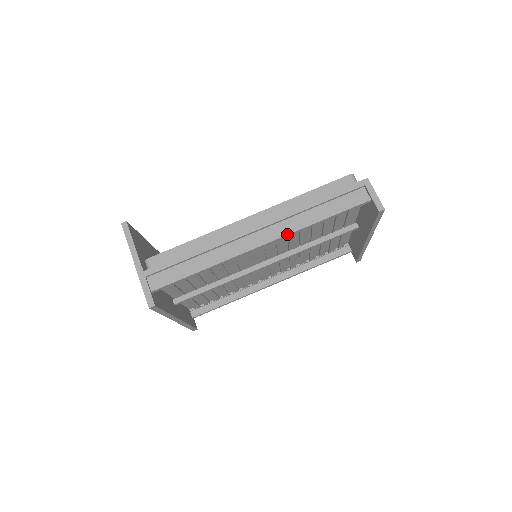
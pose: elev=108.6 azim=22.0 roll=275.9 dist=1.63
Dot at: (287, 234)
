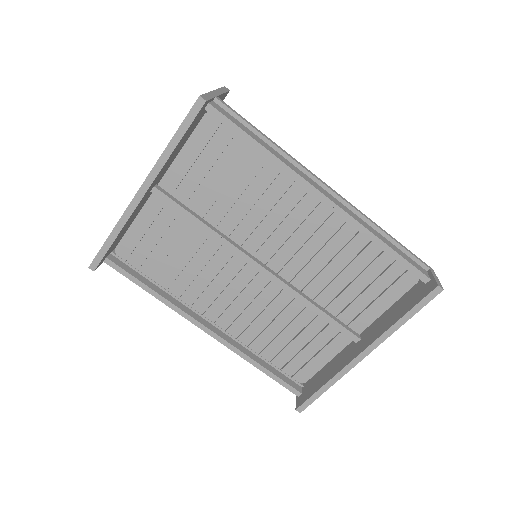
Dot at: (351, 215)
